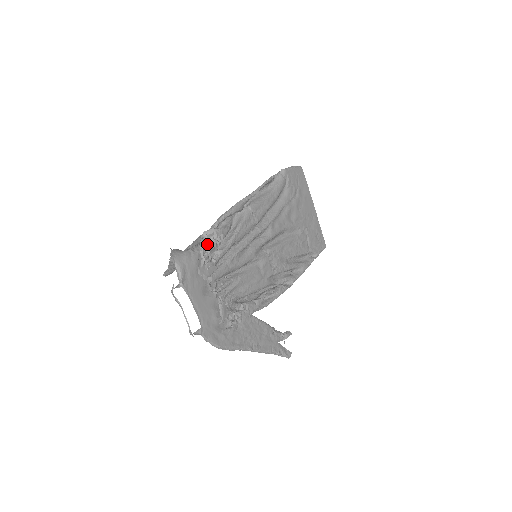
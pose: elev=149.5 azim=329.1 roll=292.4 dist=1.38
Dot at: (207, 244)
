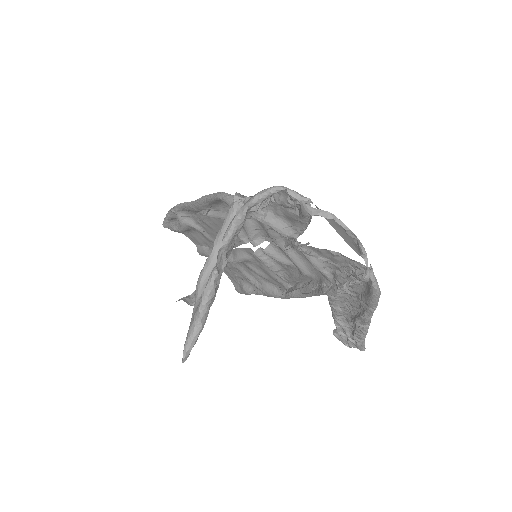
Dot at: occluded
